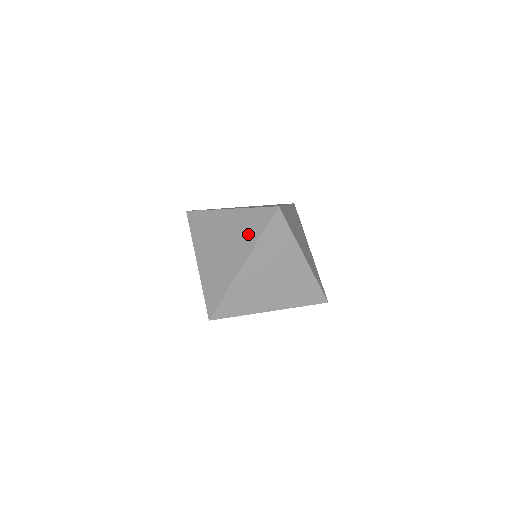
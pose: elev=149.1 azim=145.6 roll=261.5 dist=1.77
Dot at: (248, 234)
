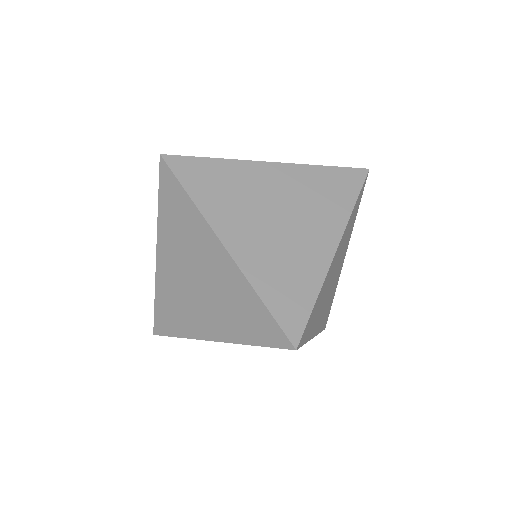
Dot at: (330, 202)
